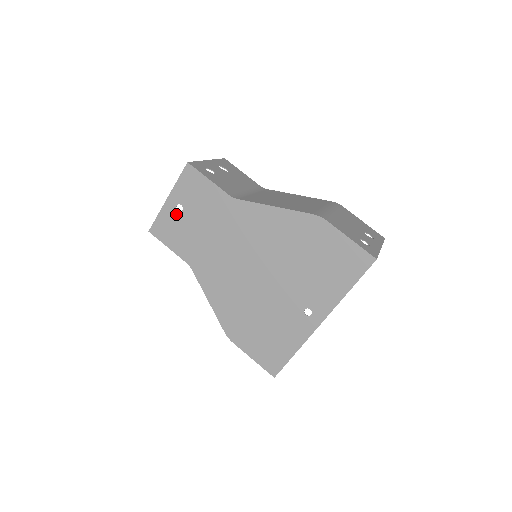
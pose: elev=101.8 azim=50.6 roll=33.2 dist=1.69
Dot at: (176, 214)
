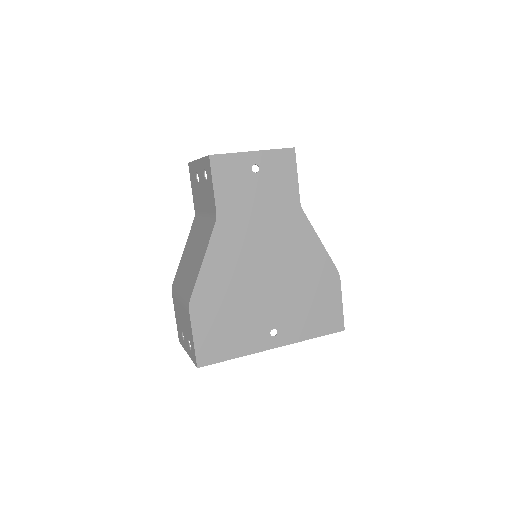
Dot at: (248, 170)
